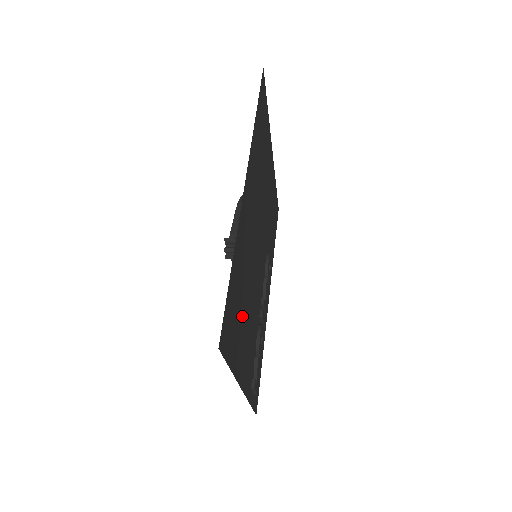
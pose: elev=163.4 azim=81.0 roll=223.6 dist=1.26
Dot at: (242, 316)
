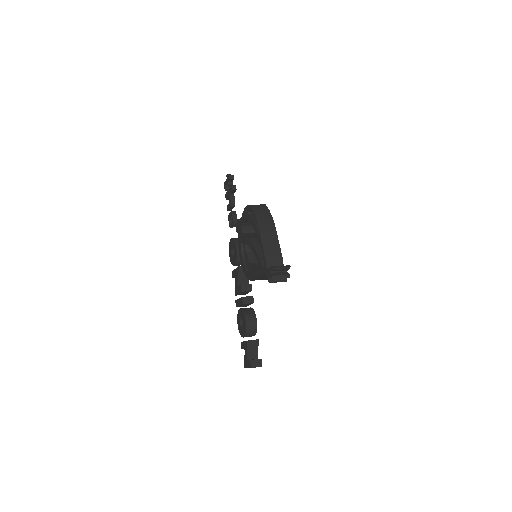
Dot at: occluded
